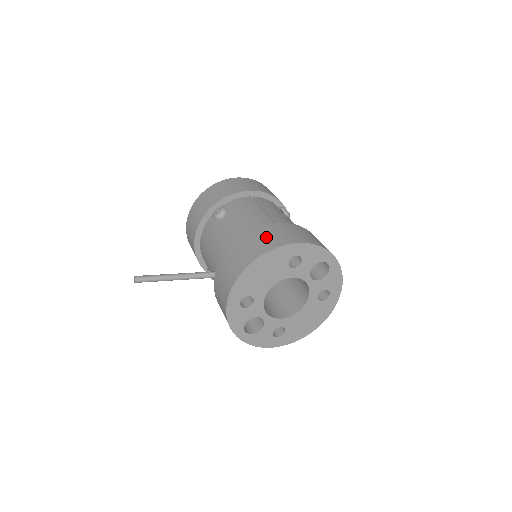
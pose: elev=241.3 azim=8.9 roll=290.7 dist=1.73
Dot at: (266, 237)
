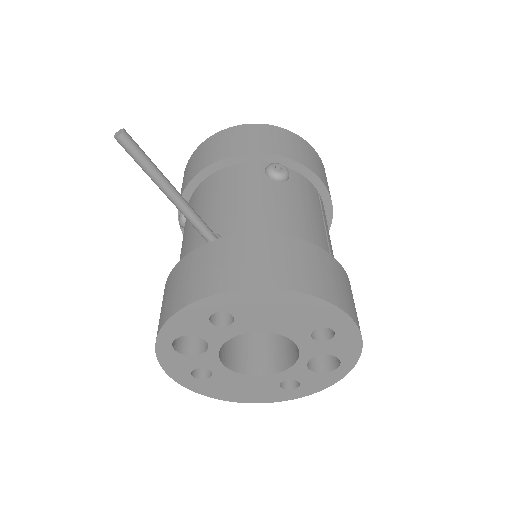
Dot at: (327, 273)
